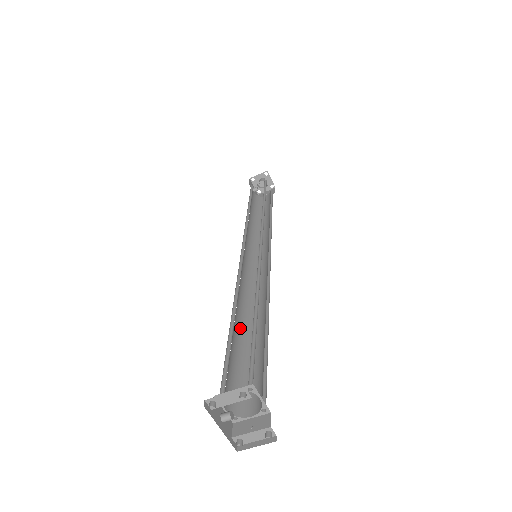
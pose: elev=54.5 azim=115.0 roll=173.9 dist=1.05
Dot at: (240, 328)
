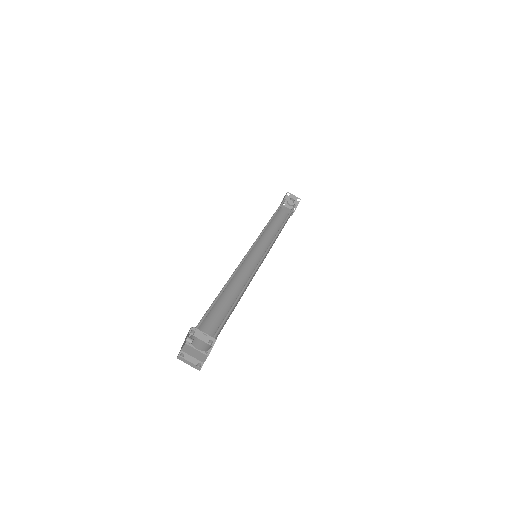
Dot at: (221, 294)
